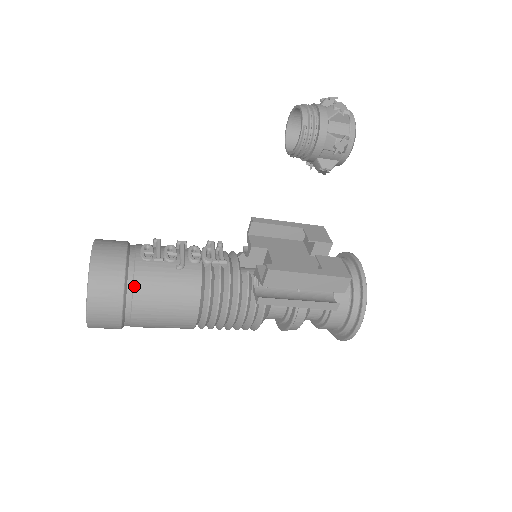
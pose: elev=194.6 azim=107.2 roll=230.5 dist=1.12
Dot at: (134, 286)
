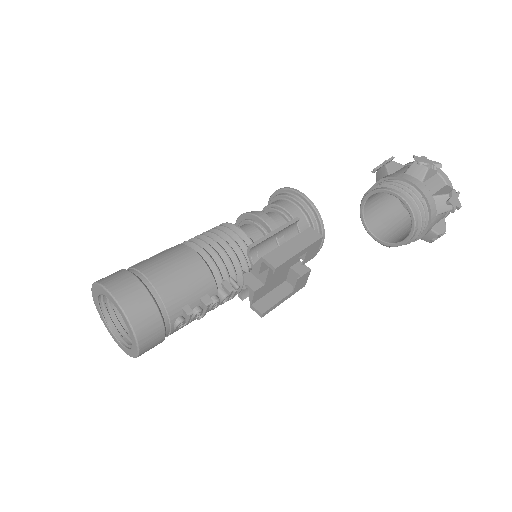
Dot at: occluded
